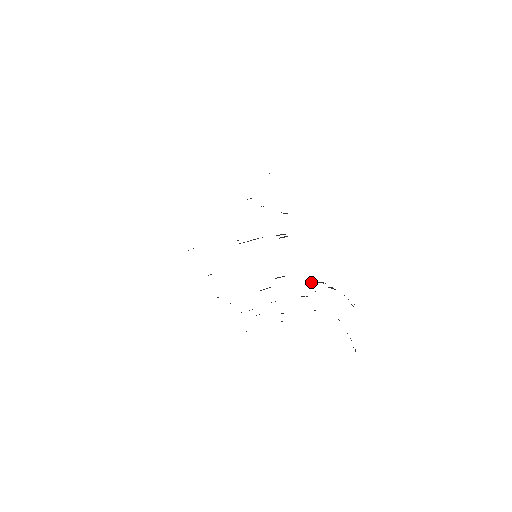
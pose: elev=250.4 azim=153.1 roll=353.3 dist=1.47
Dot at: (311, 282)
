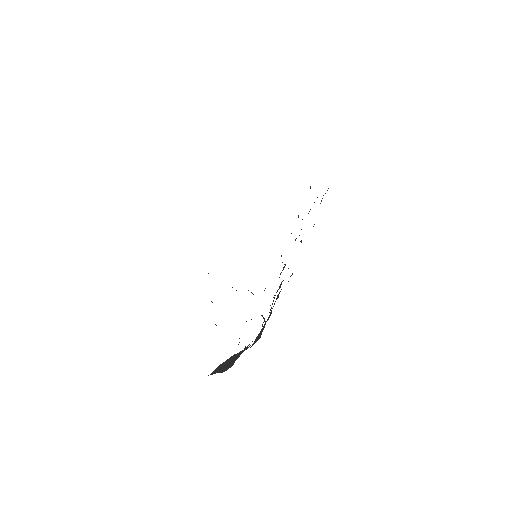
Dot at: occluded
